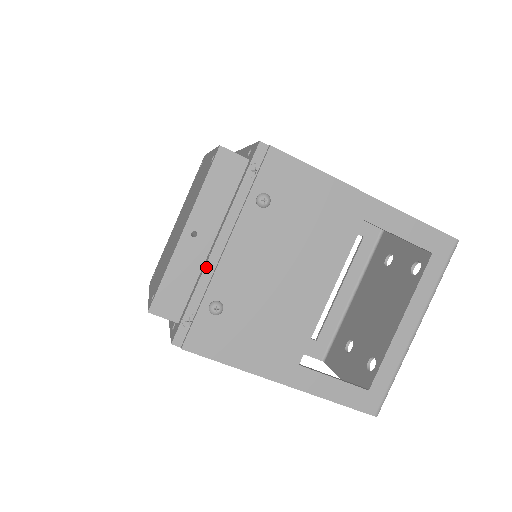
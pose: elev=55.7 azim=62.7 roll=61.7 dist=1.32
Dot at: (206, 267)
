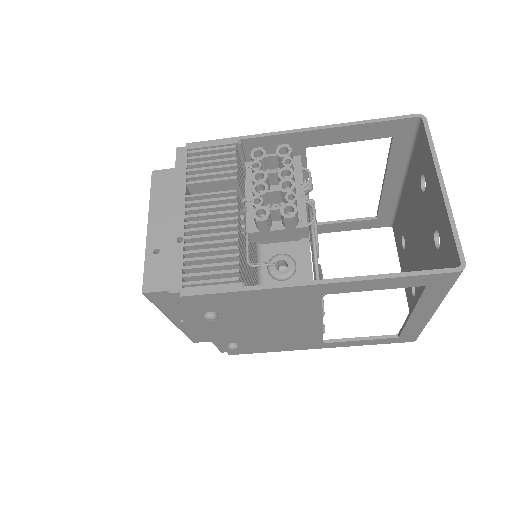
Dot at: (207, 335)
